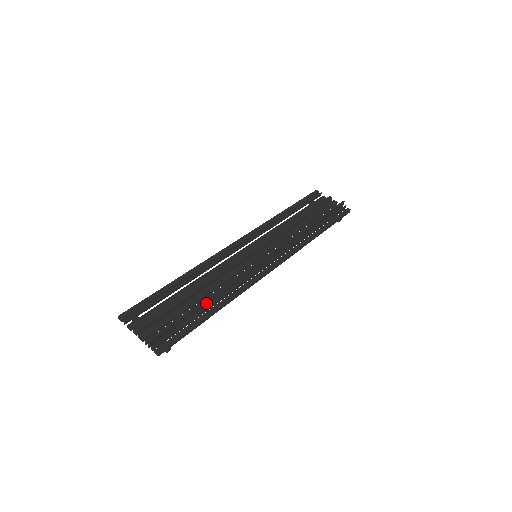
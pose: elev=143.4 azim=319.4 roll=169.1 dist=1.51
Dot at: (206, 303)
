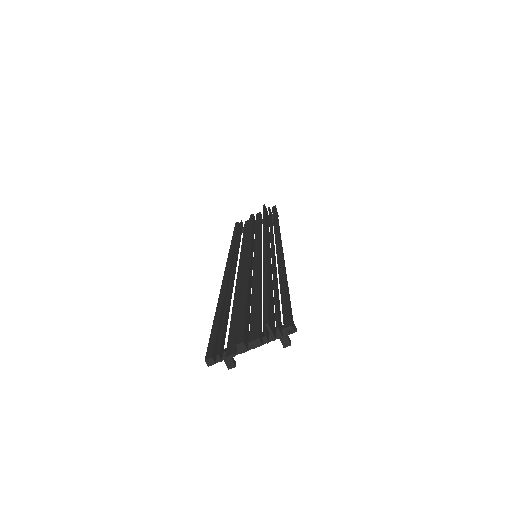
Dot at: (269, 285)
